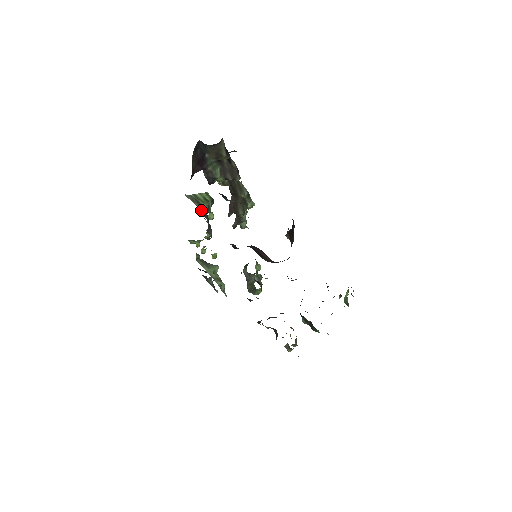
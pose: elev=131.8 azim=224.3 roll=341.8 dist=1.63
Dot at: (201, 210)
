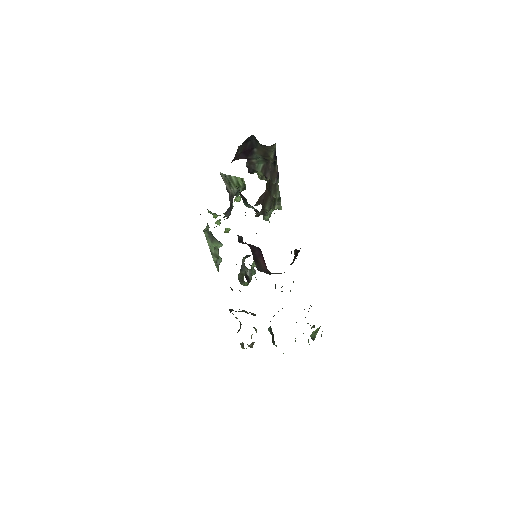
Dot at: (228, 192)
